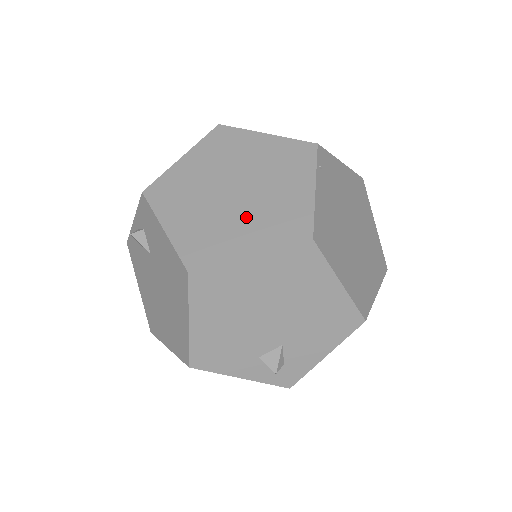
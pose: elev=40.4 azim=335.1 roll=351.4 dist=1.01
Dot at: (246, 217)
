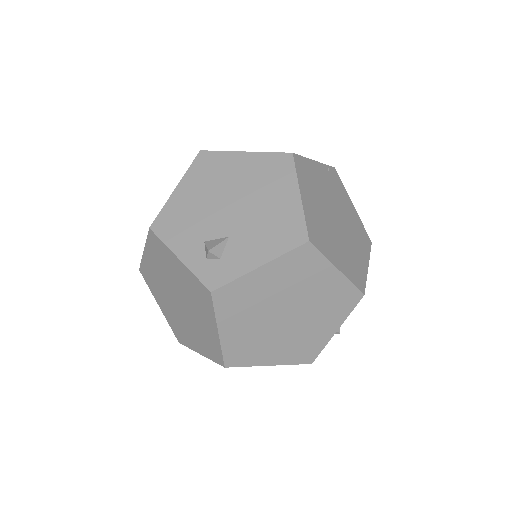
Dot at: occluded
